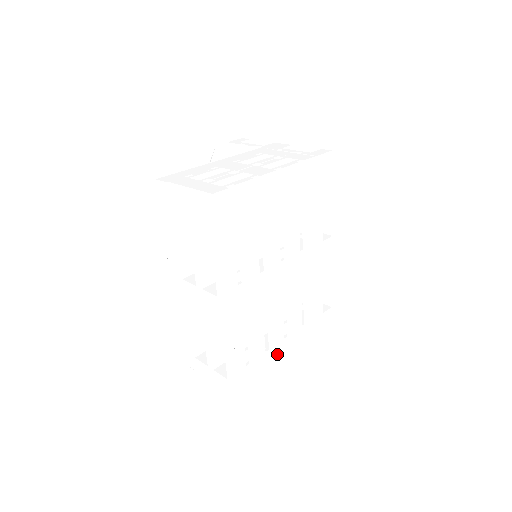
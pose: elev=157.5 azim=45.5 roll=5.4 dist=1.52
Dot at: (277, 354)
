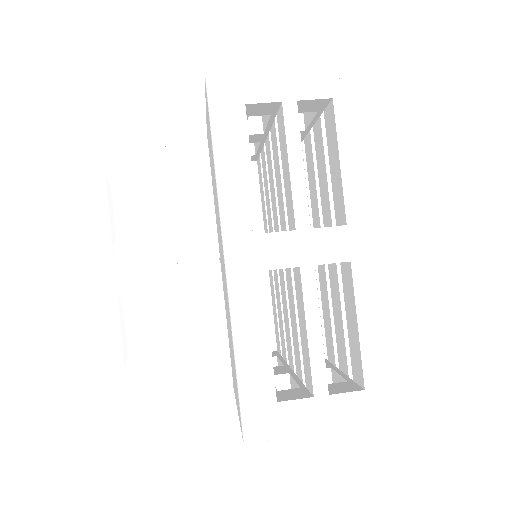
Dot at: occluded
